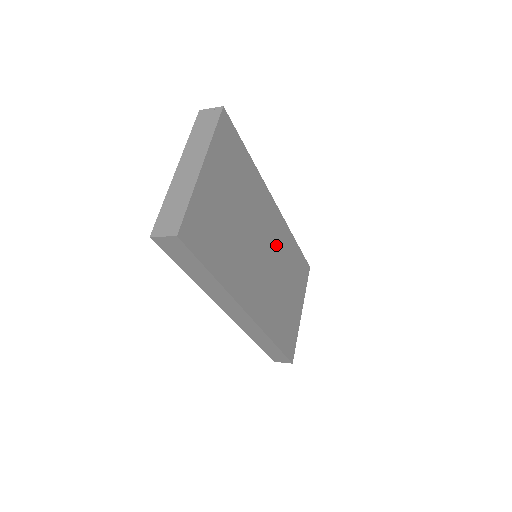
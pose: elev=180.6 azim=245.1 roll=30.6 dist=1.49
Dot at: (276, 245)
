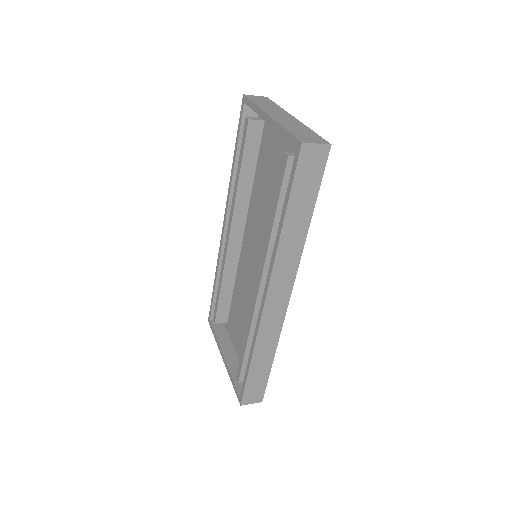
Dot at: occluded
